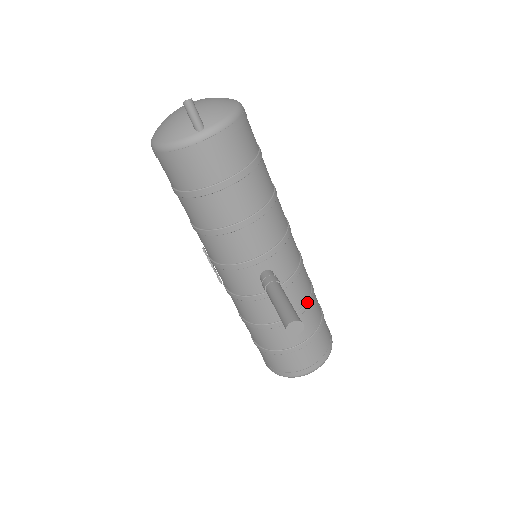
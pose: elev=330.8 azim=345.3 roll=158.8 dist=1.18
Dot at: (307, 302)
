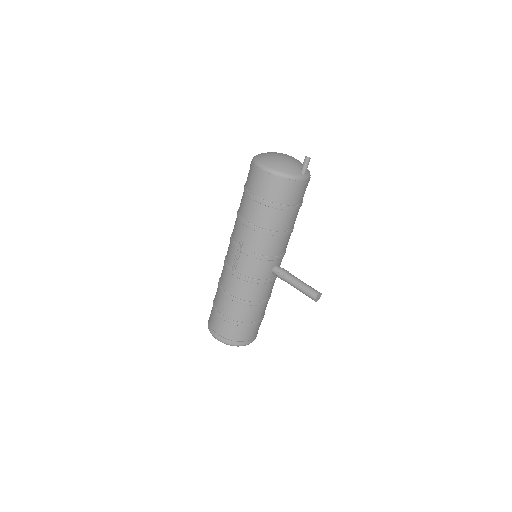
Dot at: occluded
